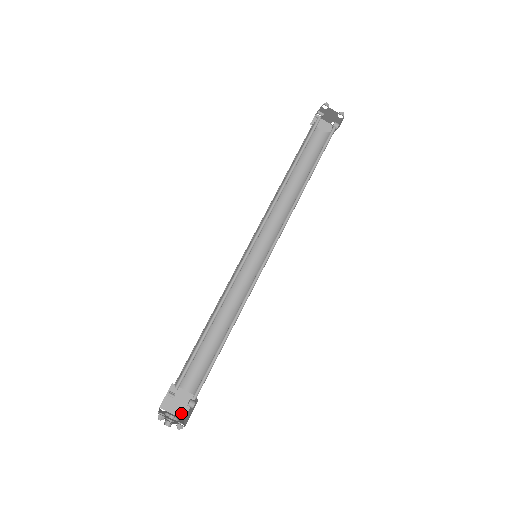
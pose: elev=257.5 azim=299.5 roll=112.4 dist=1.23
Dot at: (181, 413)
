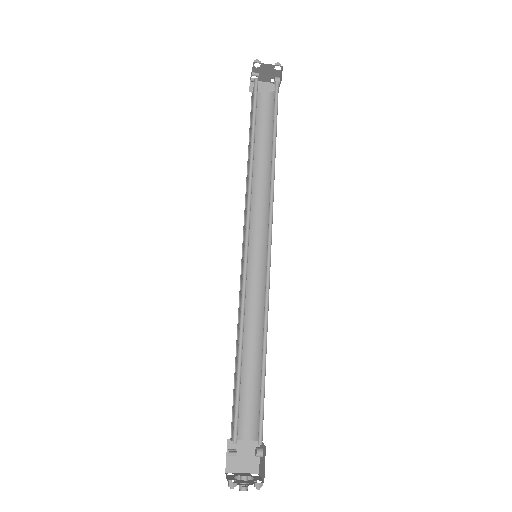
Dot at: (252, 468)
